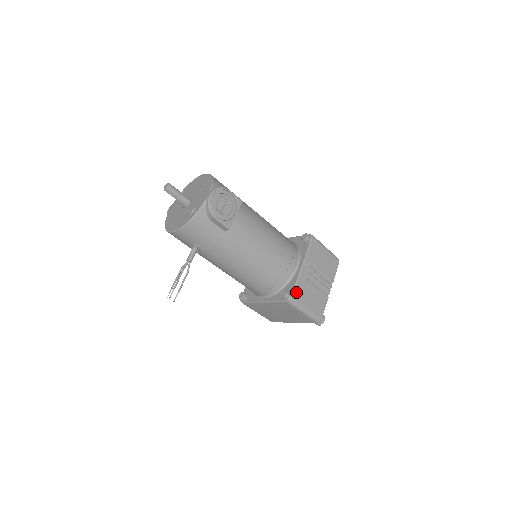
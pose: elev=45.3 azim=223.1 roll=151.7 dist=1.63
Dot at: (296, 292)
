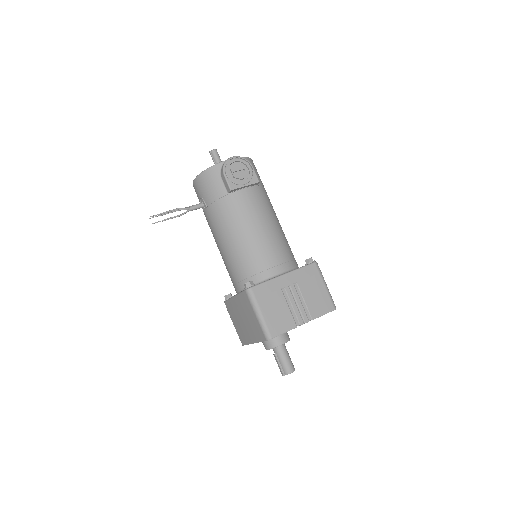
Dot at: (260, 288)
